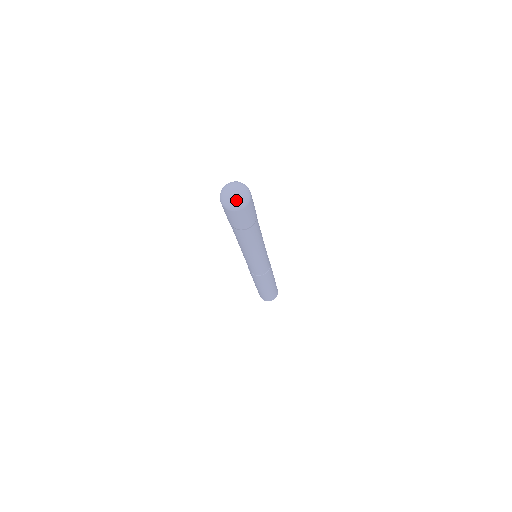
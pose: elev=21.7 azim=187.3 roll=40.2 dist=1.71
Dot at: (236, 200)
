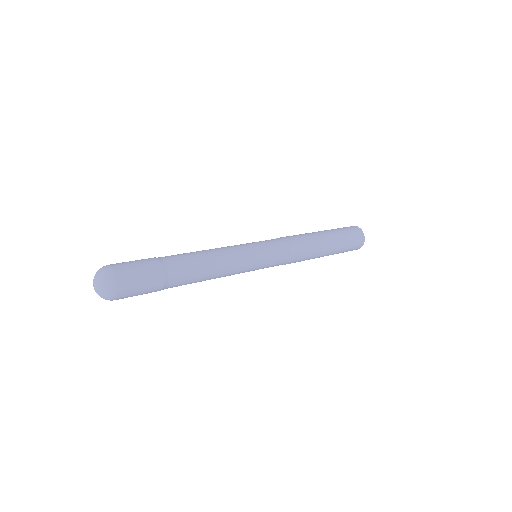
Dot at: (103, 291)
